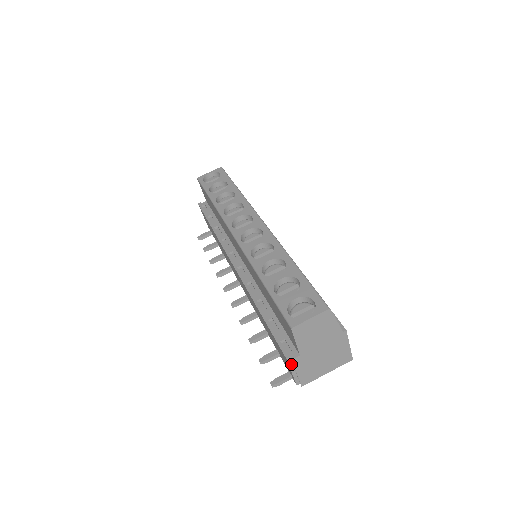
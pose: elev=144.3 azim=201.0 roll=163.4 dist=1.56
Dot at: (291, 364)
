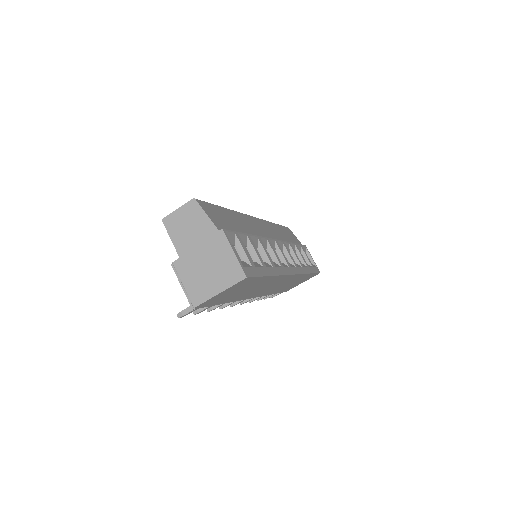
Dot at: (178, 274)
